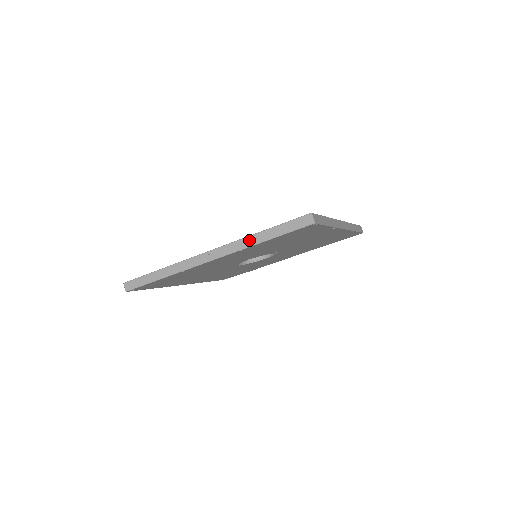
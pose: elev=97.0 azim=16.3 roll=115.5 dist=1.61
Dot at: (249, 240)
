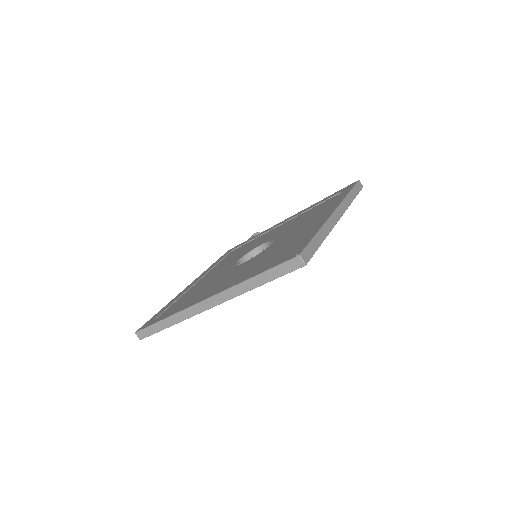
Dot at: (242, 287)
